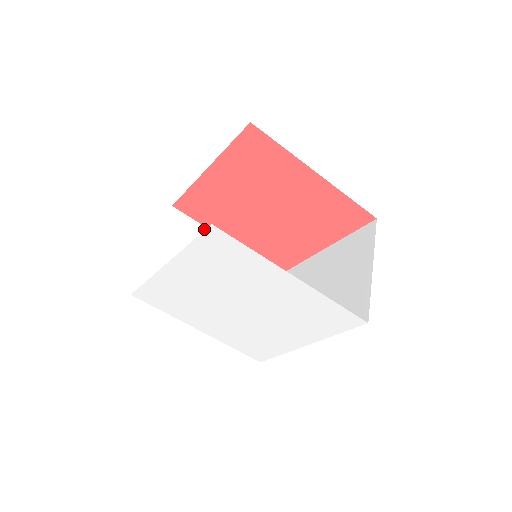
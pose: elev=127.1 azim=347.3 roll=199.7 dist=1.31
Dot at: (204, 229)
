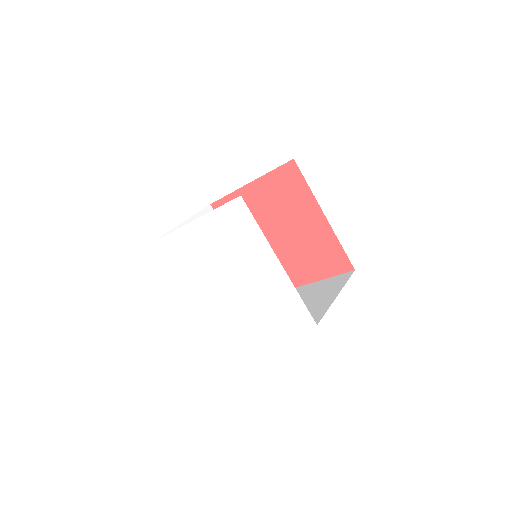
Dot at: occluded
